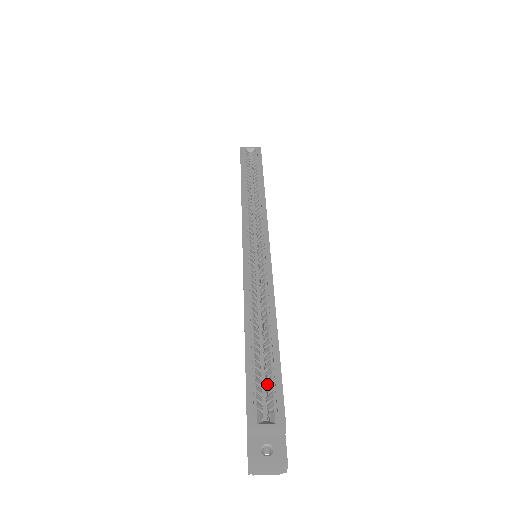
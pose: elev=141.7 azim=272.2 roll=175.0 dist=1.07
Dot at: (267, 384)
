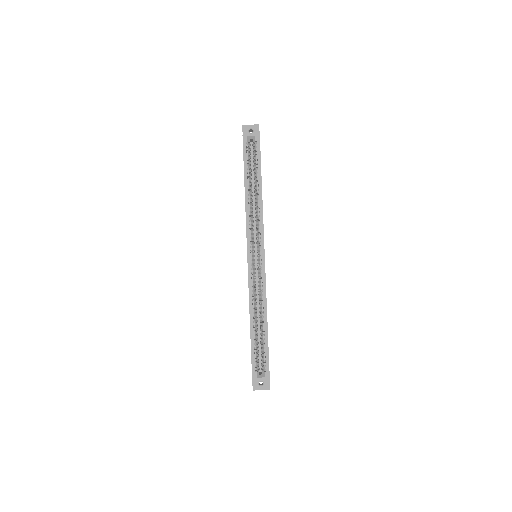
Dot at: (262, 355)
